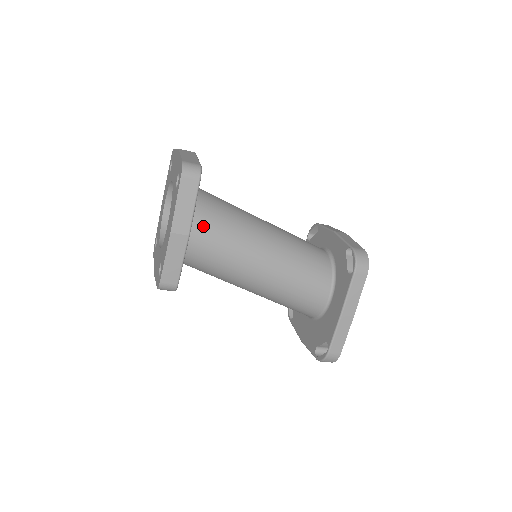
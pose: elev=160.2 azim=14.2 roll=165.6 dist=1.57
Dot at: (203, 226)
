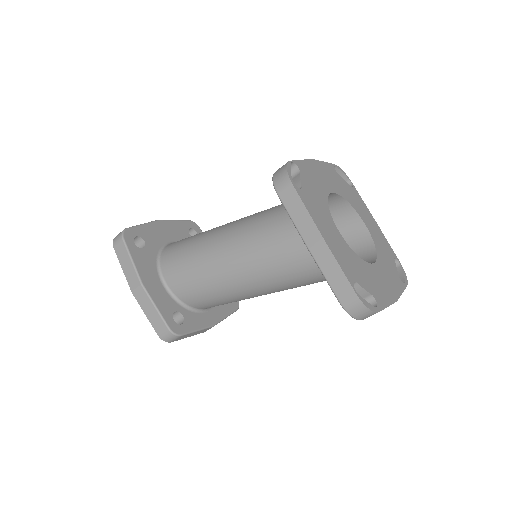
Dot at: (171, 268)
